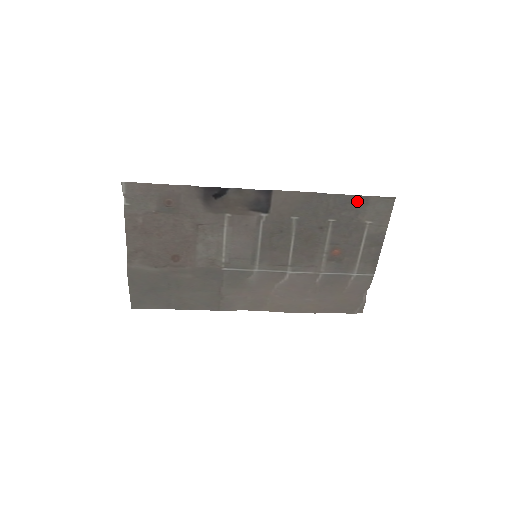
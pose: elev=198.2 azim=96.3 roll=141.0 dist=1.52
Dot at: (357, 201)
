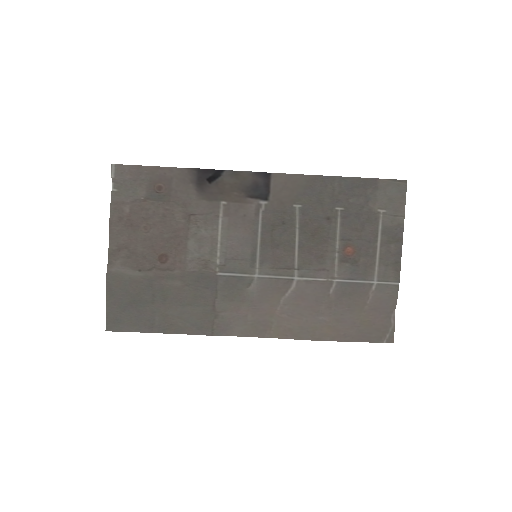
Dot at: (365, 185)
